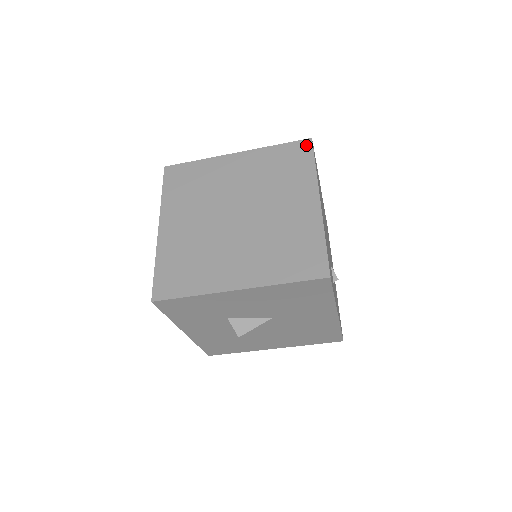
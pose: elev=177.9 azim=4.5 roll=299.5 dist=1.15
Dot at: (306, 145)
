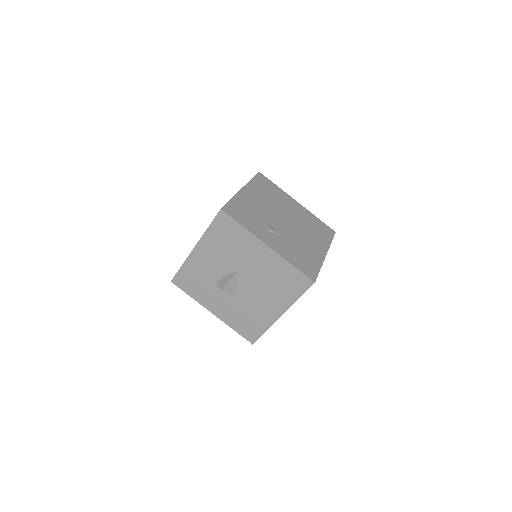
Dot at: occluded
